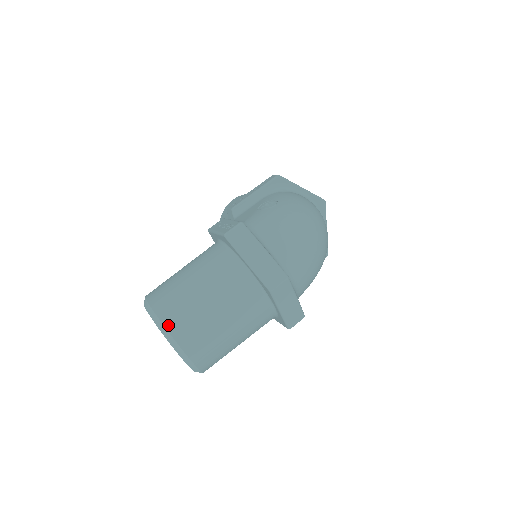
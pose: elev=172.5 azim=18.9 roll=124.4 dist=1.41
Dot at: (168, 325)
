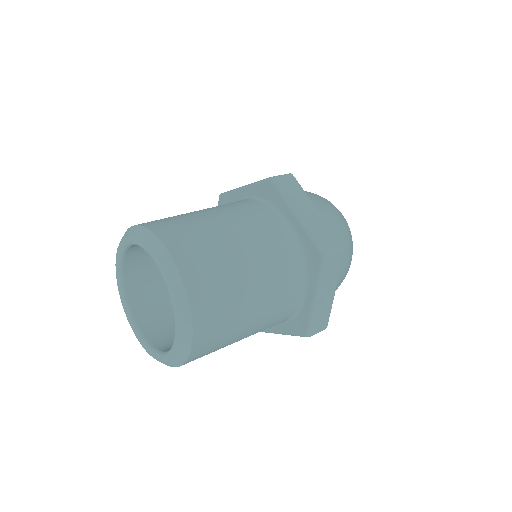
Dot at: (176, 255)
